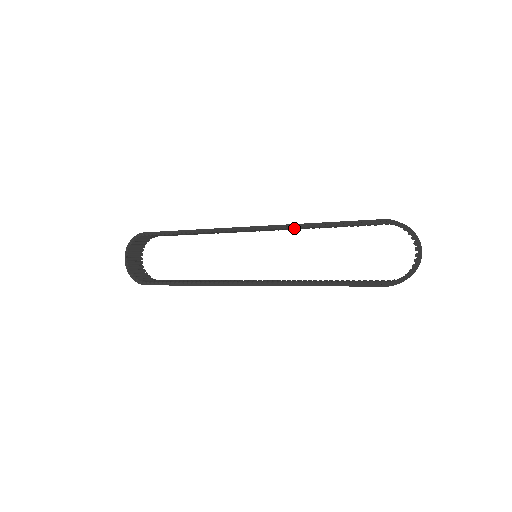
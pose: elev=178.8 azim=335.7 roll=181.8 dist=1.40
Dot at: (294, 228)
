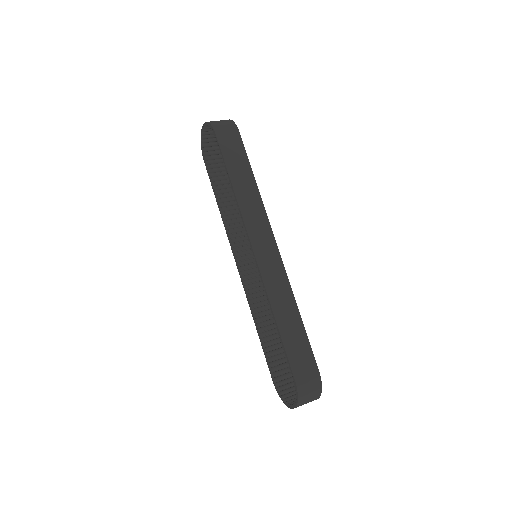
Dot at: (275, 290)
